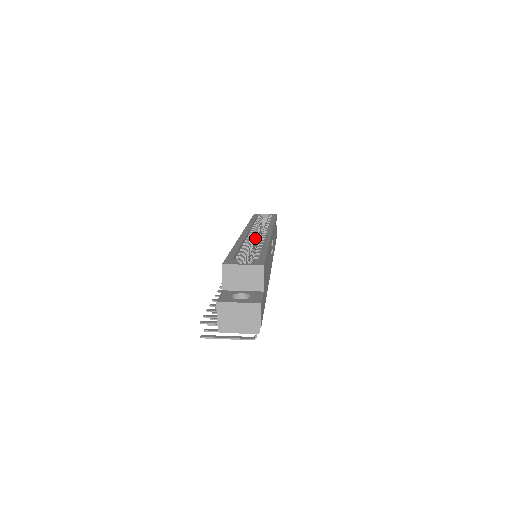
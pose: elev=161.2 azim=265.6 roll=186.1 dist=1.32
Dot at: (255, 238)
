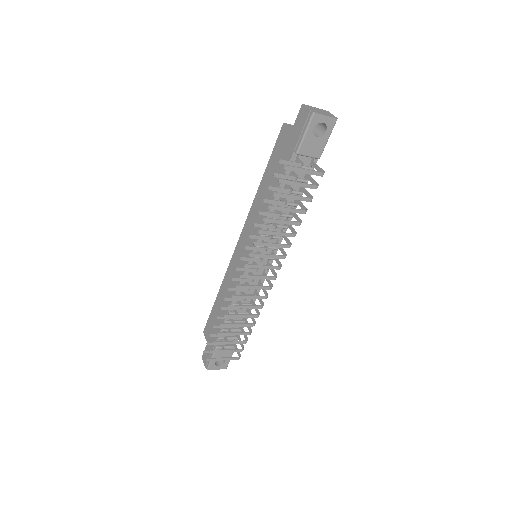
Dot at: occluded
